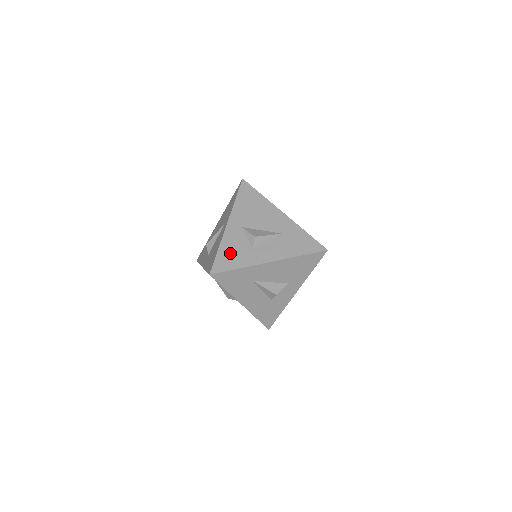
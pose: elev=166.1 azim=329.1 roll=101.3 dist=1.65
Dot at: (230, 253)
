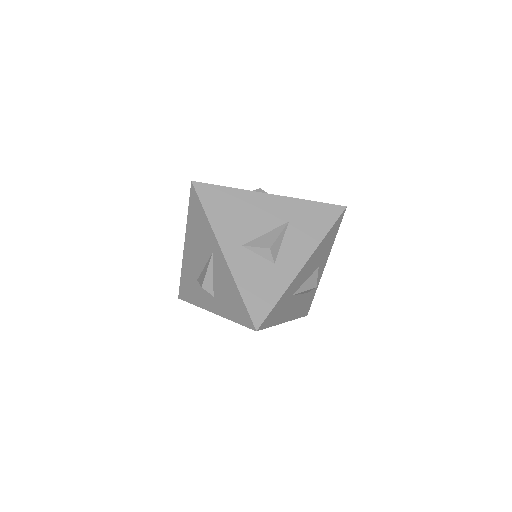
Dot at: (256, 288)
